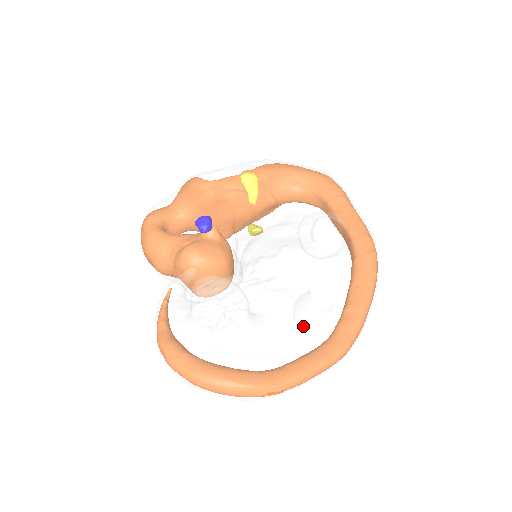
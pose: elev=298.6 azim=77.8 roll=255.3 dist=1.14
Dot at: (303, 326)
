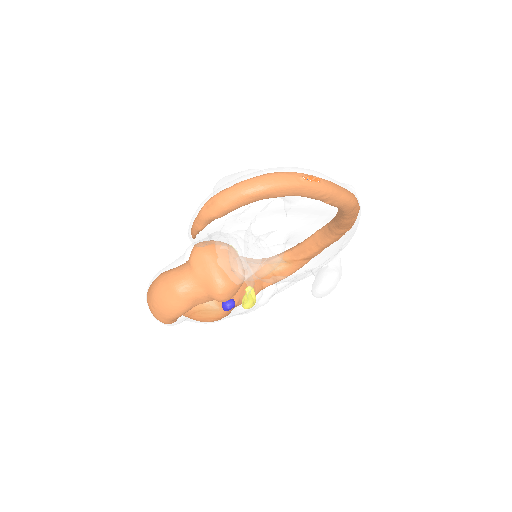
Dot at: occluded
